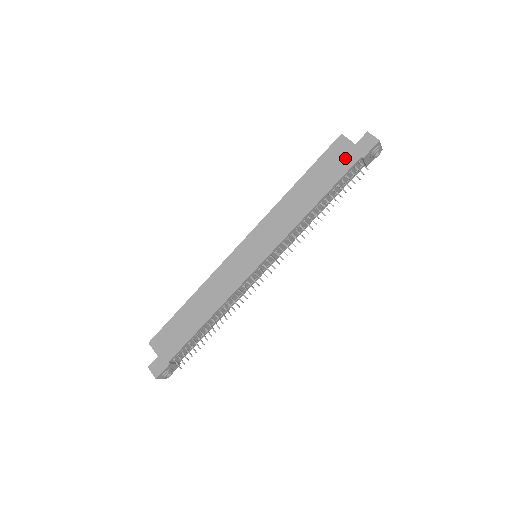
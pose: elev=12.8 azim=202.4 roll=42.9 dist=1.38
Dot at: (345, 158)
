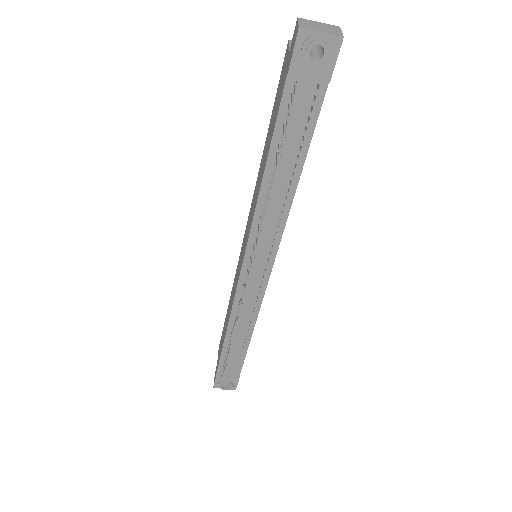
Dot at: (282, 84)
